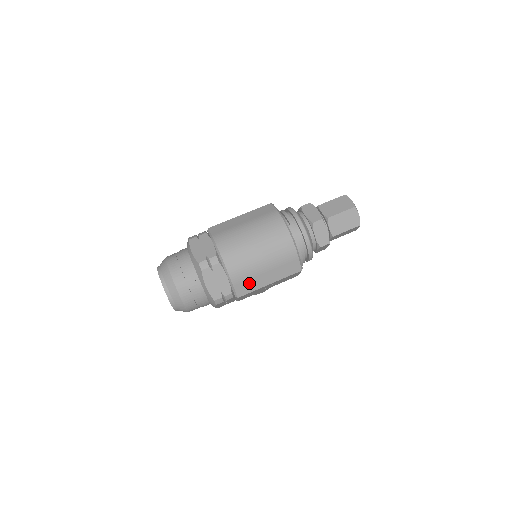
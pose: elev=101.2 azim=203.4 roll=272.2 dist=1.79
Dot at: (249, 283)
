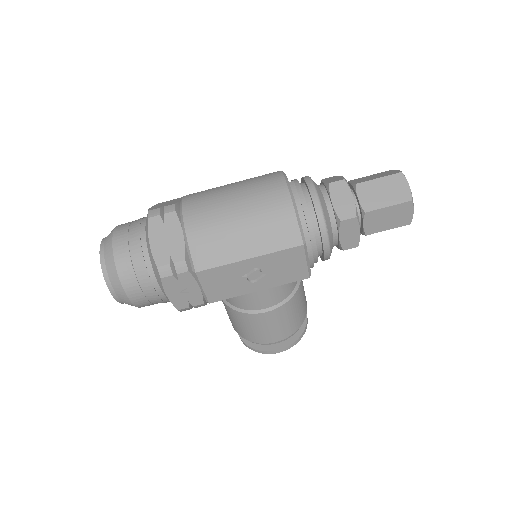
Dot at: (215, 249)
